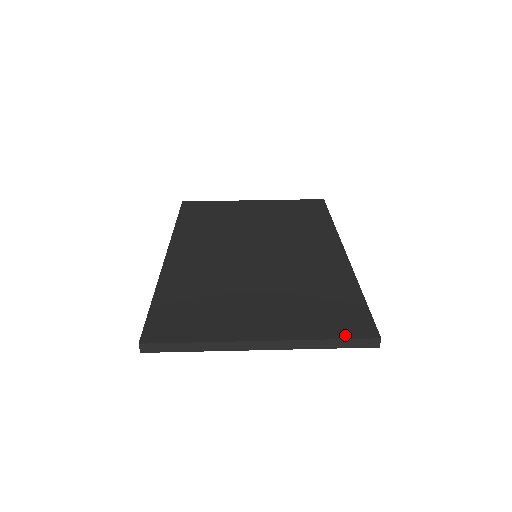
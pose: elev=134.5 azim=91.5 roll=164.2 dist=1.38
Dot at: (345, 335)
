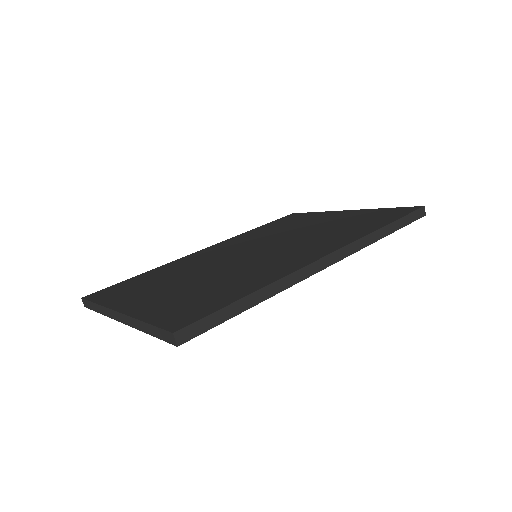
Dot at: (159, 322)
